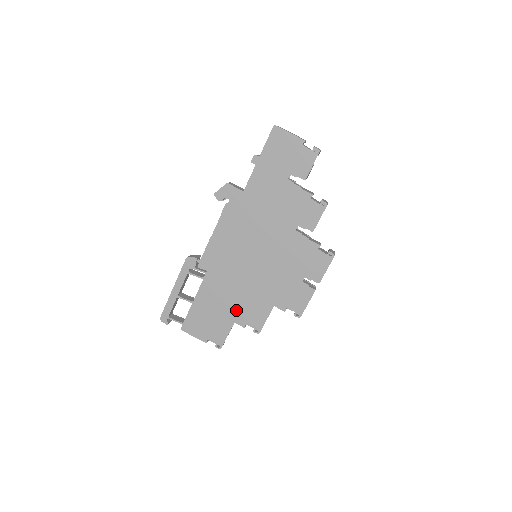
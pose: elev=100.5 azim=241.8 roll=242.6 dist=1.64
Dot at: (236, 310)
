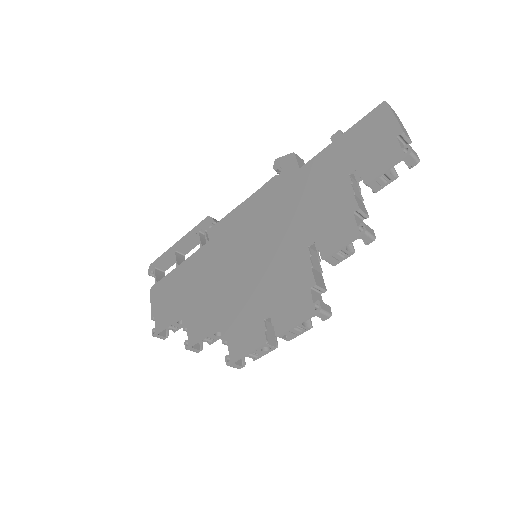
Dot at: (193, 303)
